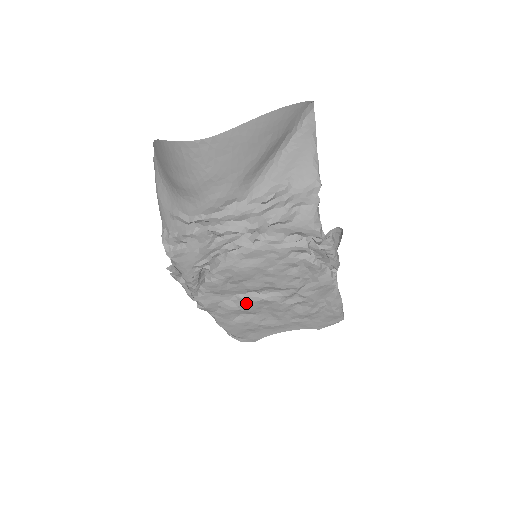
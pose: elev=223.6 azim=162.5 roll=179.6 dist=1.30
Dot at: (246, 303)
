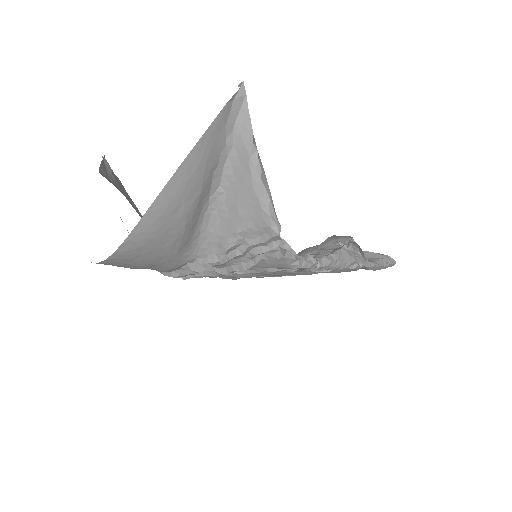
Dot at: (272, 276)
